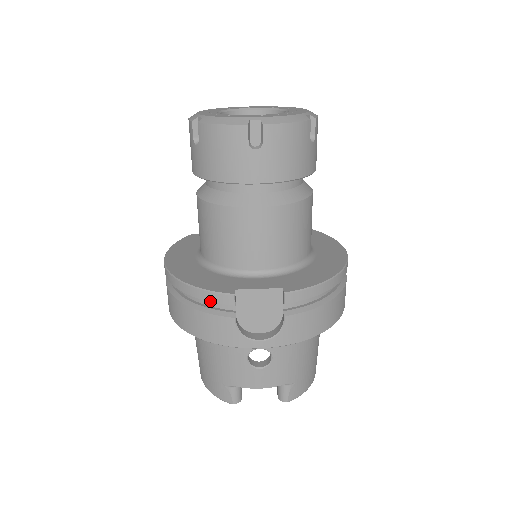
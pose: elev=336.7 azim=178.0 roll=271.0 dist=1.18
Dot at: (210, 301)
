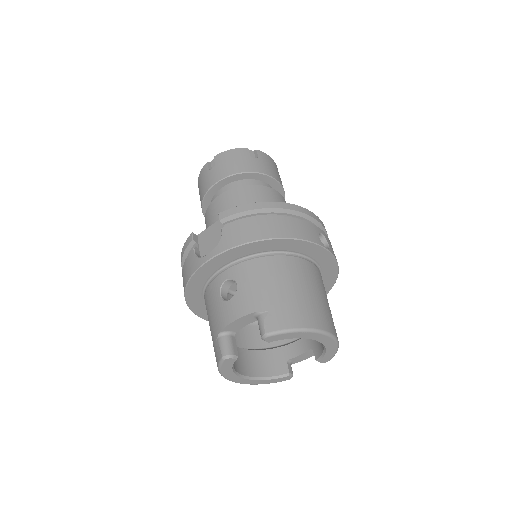
Dot at: (184, 251)
